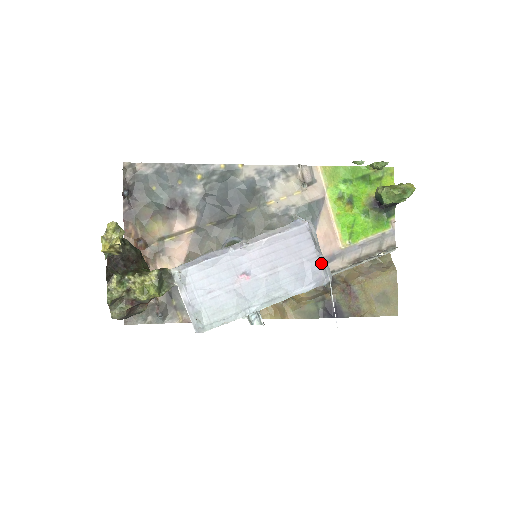
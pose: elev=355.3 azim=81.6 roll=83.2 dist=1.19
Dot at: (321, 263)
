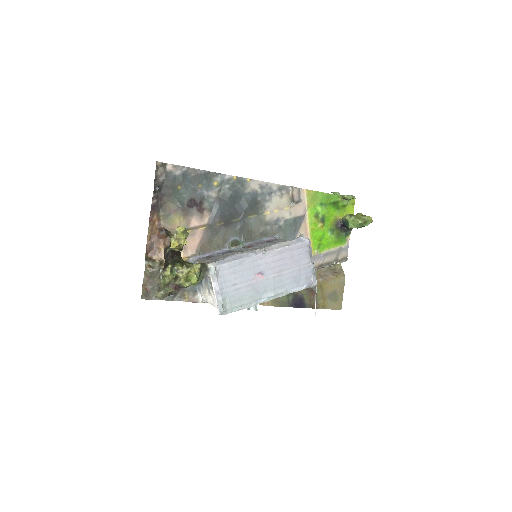
Dot at: (312, 271)
